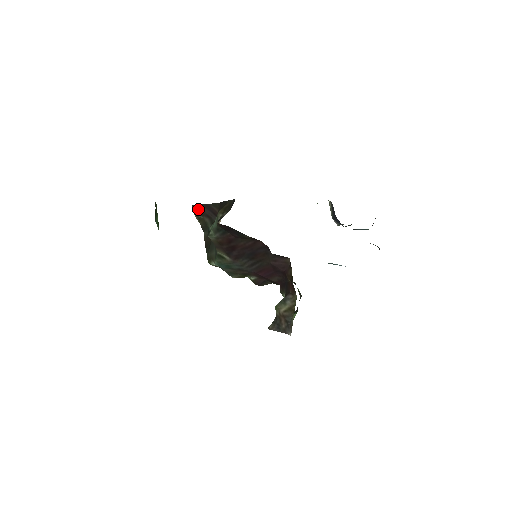
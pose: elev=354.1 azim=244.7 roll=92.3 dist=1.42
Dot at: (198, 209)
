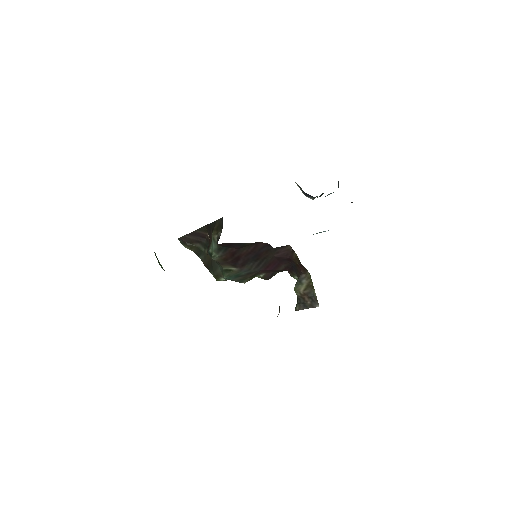
Dot at: (185, 239)
